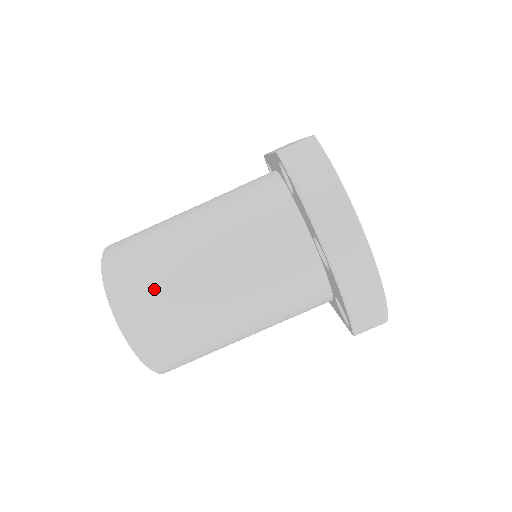
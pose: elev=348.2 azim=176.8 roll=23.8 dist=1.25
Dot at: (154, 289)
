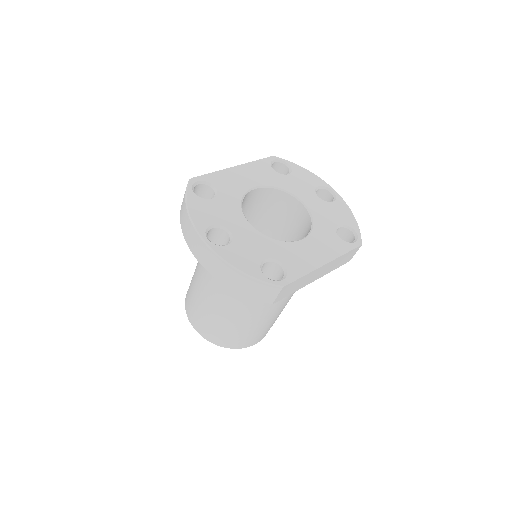
Dot at: (192, 298)
